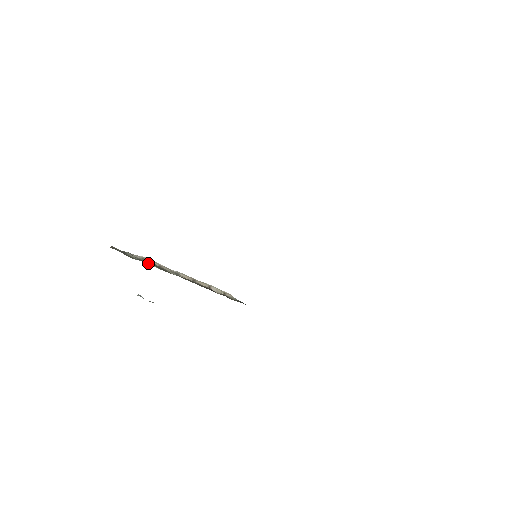
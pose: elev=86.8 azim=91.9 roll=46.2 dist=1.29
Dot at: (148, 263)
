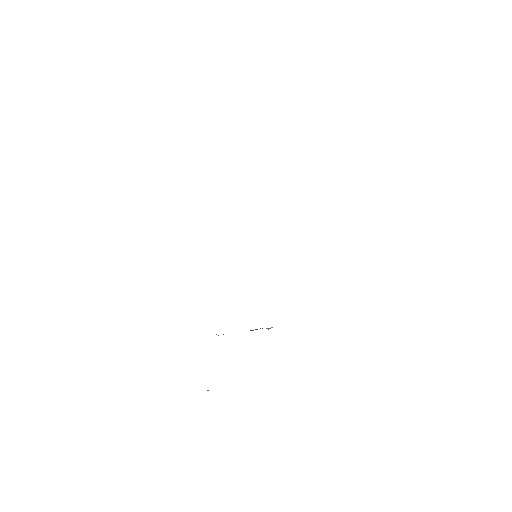
Dot at: occluded
